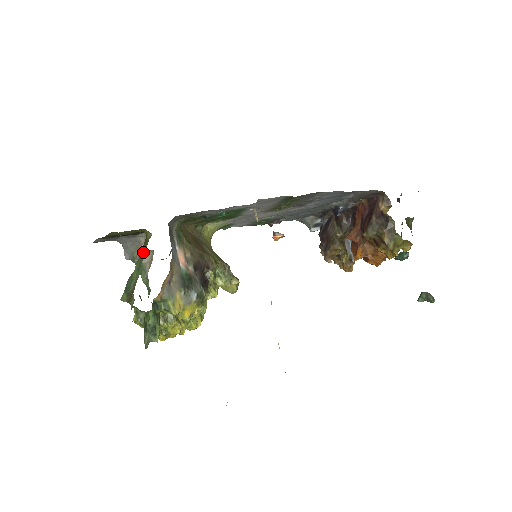
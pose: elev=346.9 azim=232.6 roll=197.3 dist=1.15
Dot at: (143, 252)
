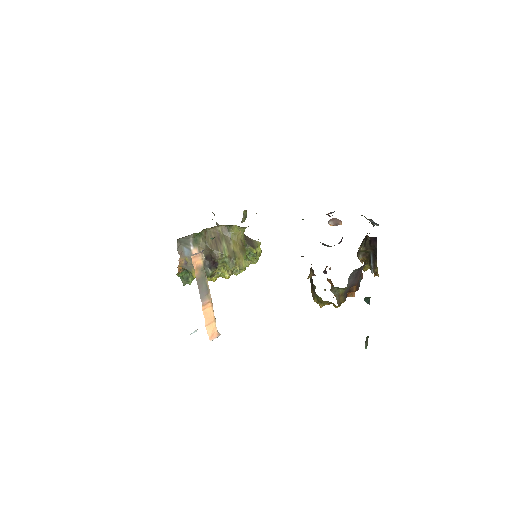
Dot at: occluded
